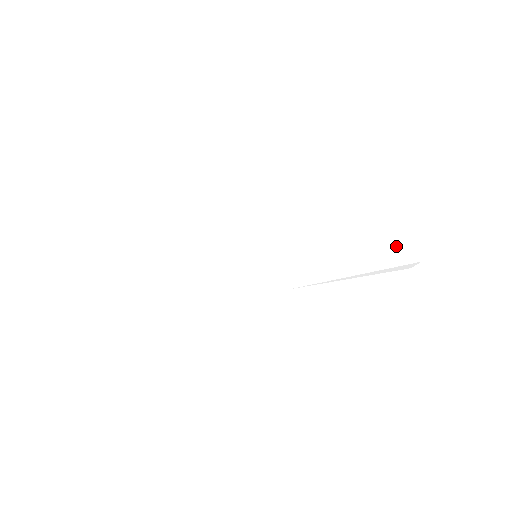
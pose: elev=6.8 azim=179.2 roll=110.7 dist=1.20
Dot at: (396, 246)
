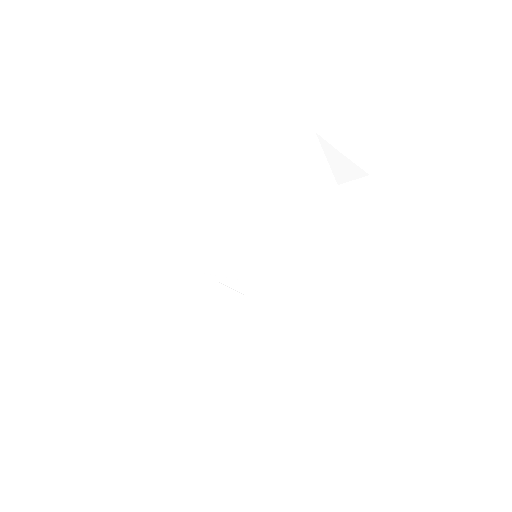
Dot at: (344, 178)
